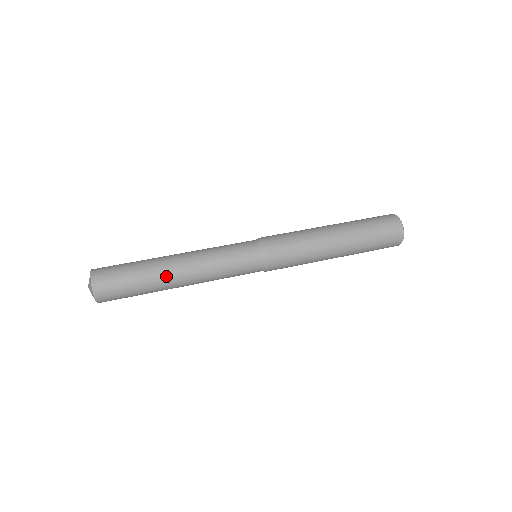
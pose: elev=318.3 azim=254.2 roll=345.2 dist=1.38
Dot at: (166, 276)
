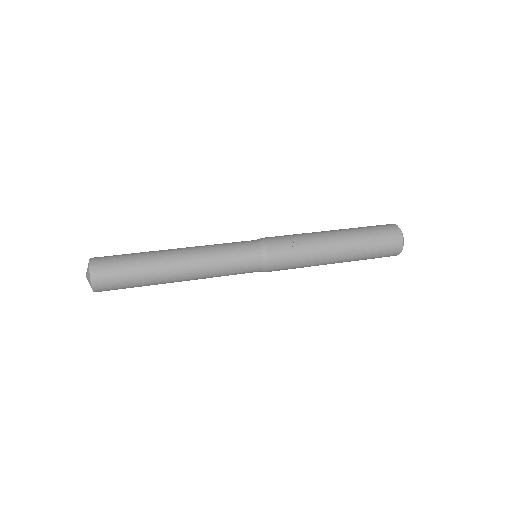
Dot at: (165, 271)
